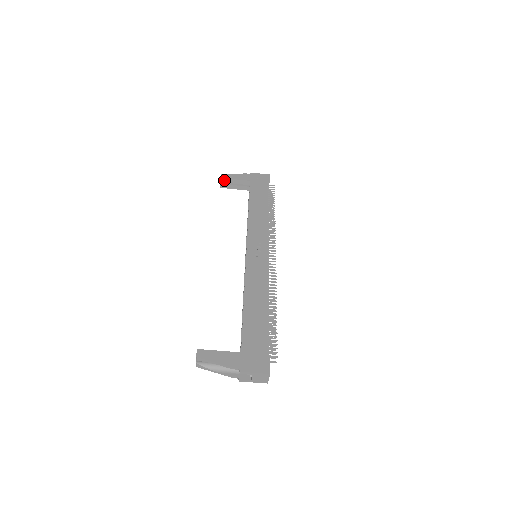
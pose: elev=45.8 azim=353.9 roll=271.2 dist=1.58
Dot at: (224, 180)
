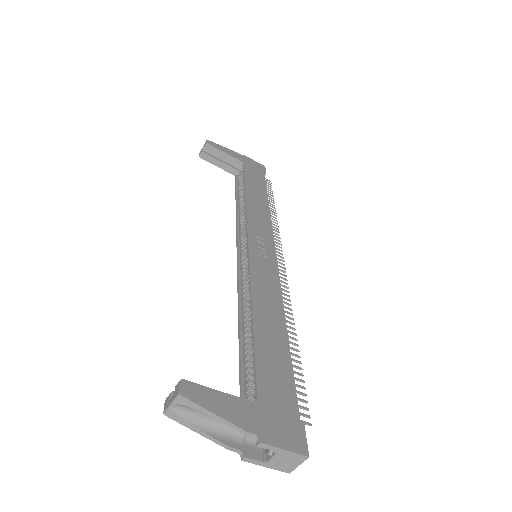
Dot at: (209, 148)
